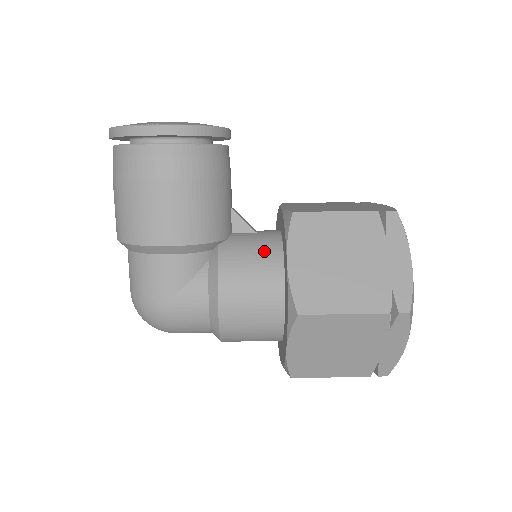
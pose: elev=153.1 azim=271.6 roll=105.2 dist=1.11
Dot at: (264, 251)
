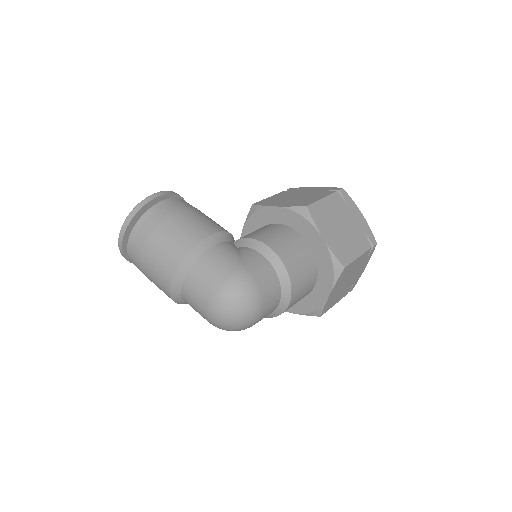
Dot at: occluded
